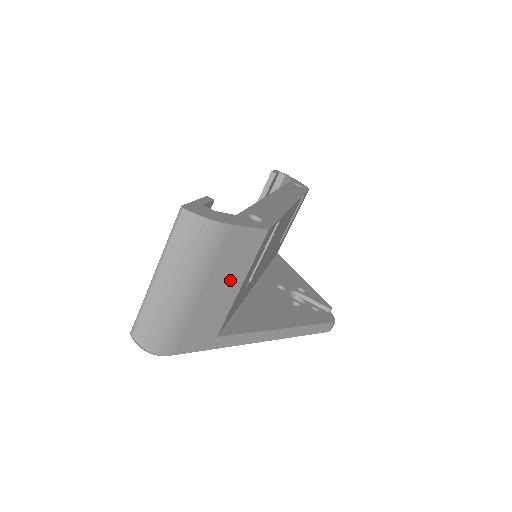
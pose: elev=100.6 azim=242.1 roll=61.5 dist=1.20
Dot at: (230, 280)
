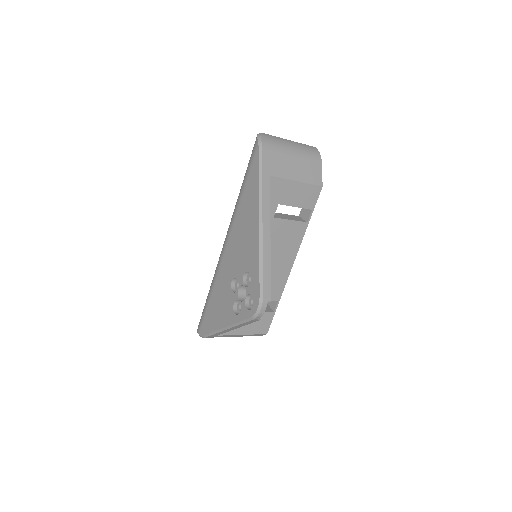
Dot at: (300, 172)
